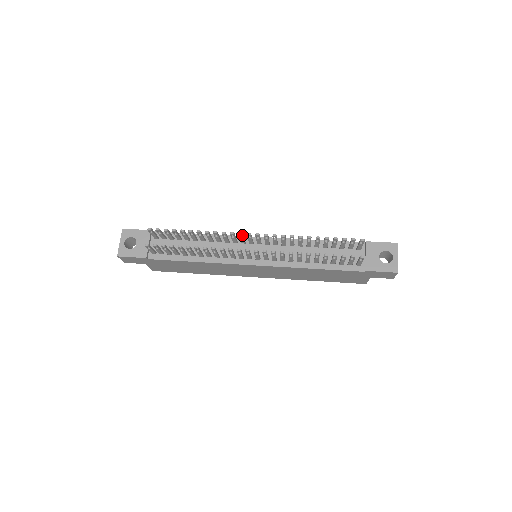
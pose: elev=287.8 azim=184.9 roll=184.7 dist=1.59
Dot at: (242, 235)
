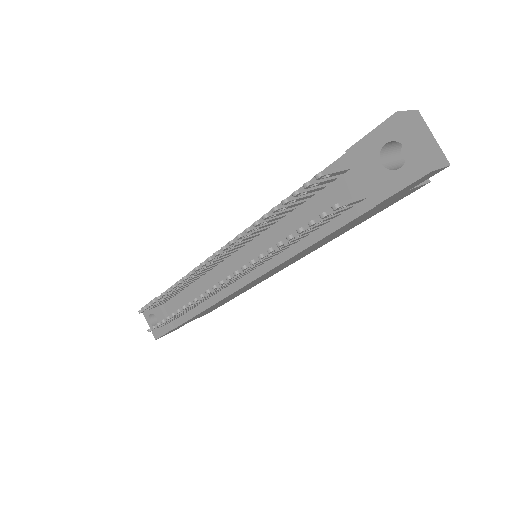
Dot at: (199, 269)
